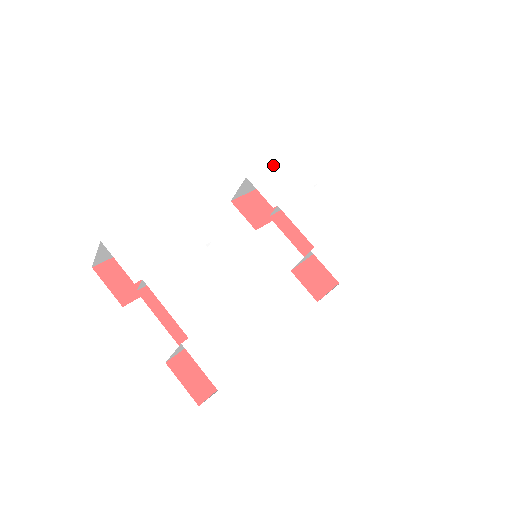
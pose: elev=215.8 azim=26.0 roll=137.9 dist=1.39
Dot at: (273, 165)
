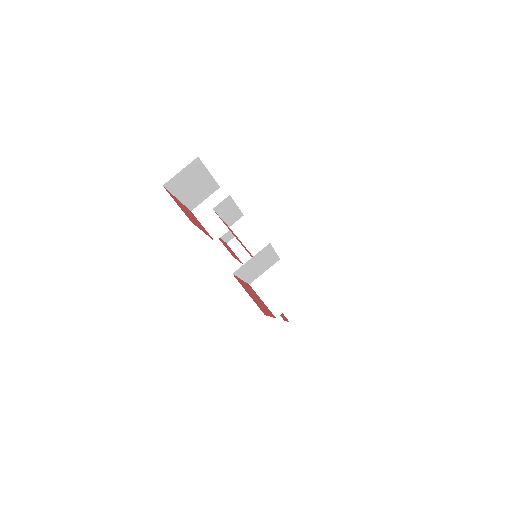
Dot at: occluded
